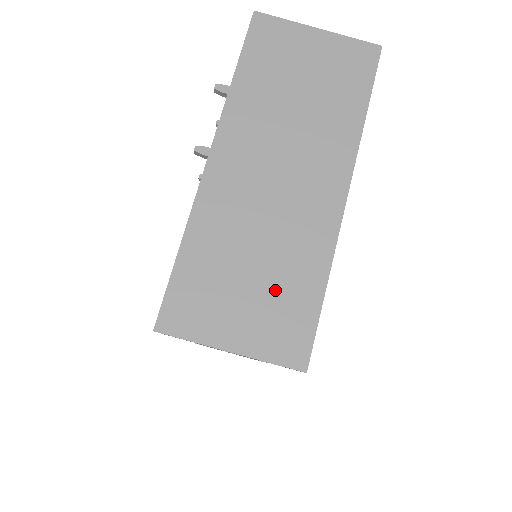
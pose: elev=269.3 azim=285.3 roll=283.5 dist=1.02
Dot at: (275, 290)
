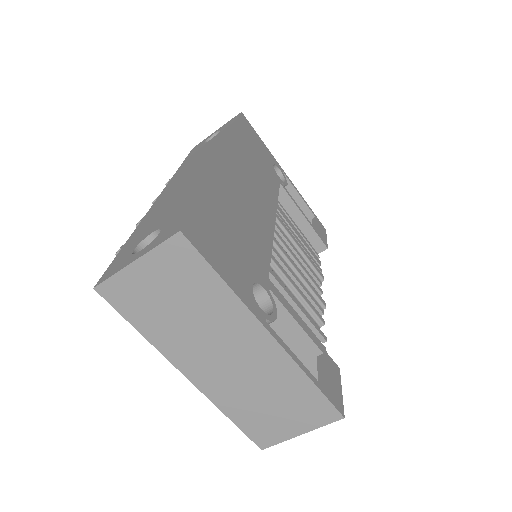
Dot at: (291, 402)
